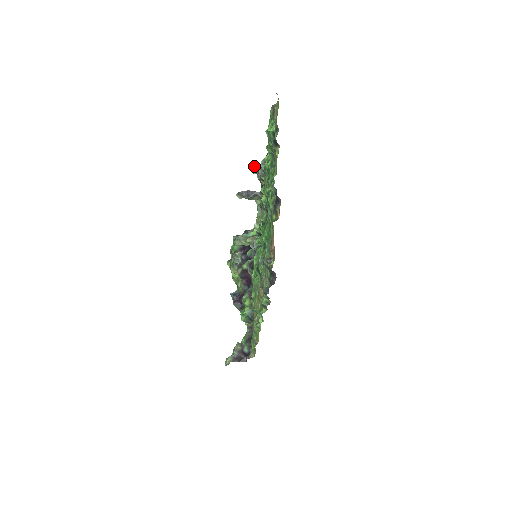
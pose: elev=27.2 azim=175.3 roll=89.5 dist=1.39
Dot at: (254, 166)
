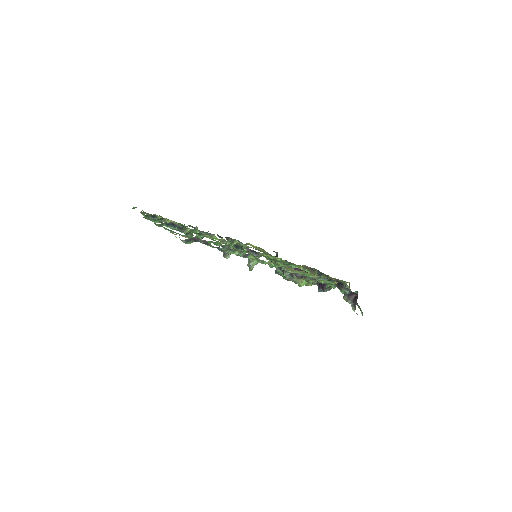
Dot at: occluded
